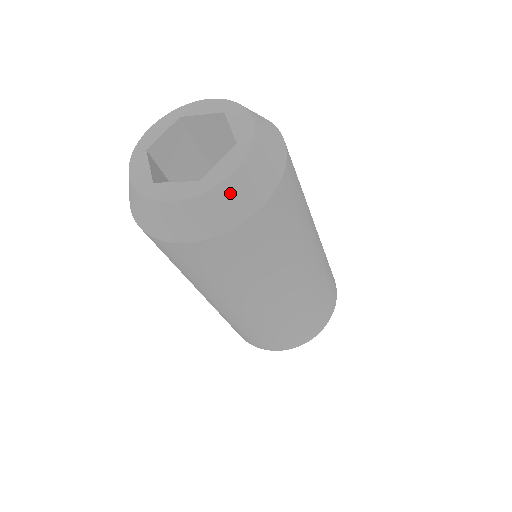
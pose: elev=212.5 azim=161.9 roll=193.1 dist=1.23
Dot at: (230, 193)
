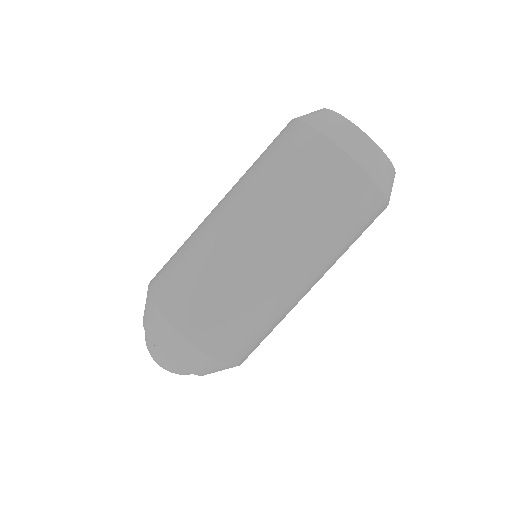
Dot at: (364, 143)
